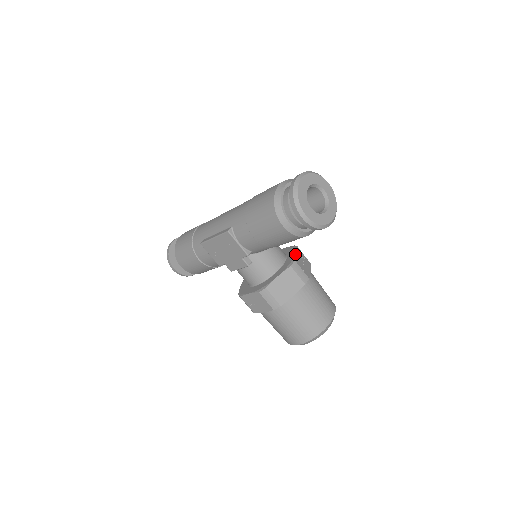
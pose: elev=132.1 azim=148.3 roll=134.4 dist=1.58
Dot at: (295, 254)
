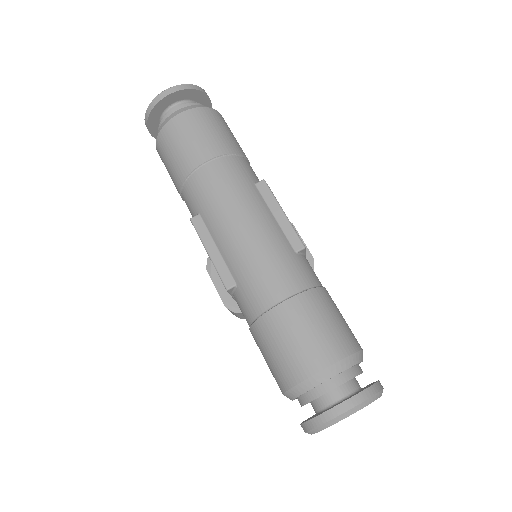
Dot at: occluded
